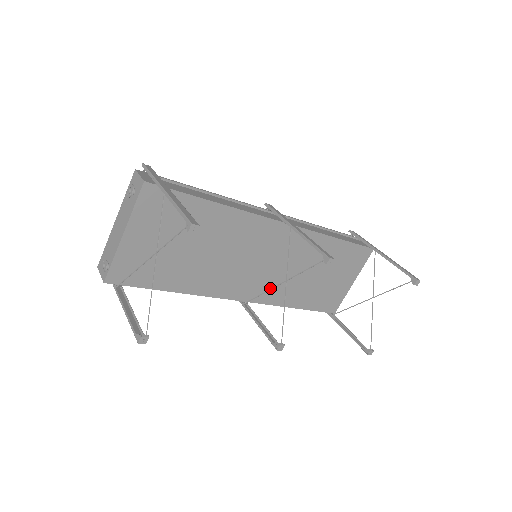
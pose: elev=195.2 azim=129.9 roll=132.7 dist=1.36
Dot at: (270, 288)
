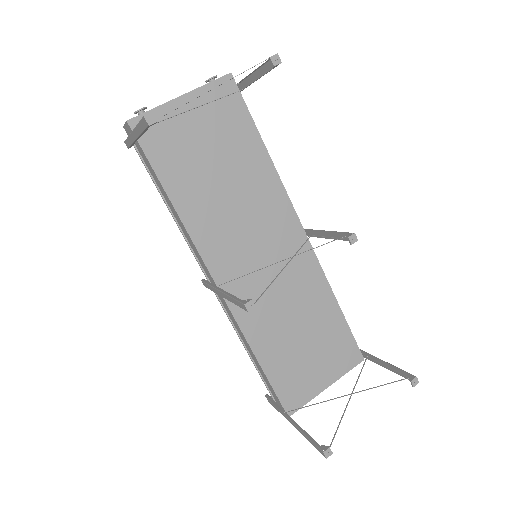
Dot at: occluded
